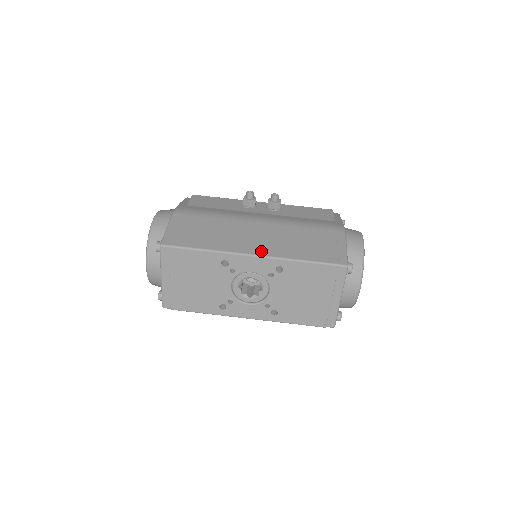
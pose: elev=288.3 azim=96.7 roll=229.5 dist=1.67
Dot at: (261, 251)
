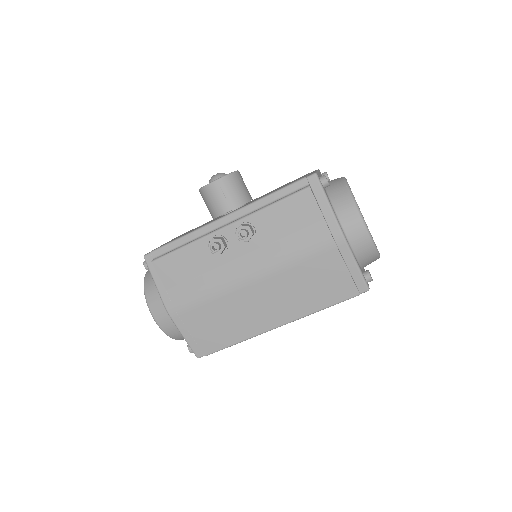
Dot at: (282, 319)
